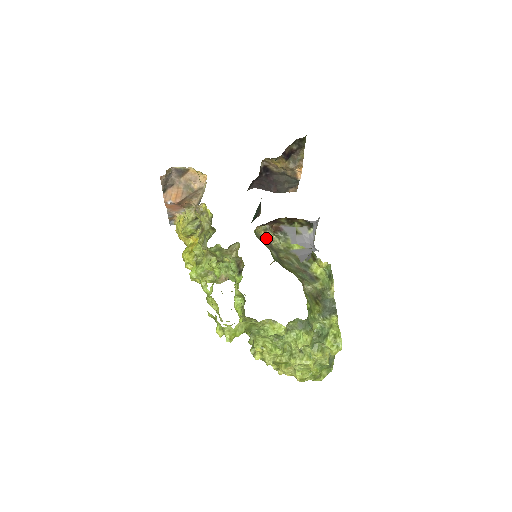
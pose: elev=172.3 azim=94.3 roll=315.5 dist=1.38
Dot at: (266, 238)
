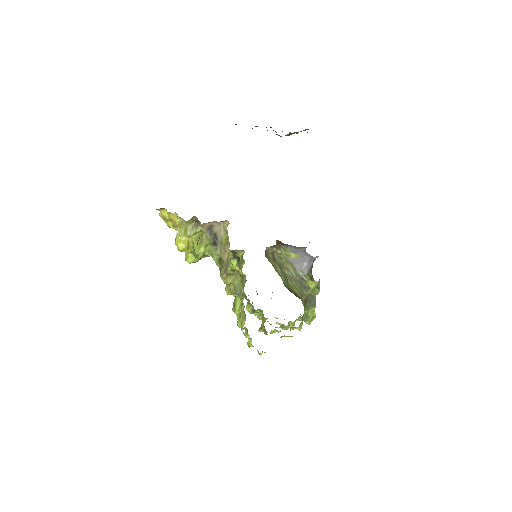
Dot at: (271, 251)
